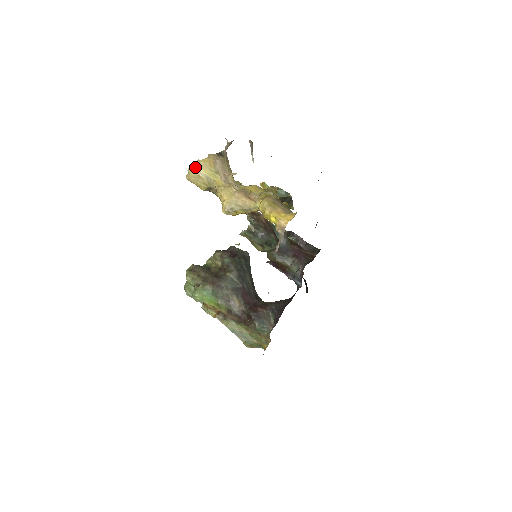
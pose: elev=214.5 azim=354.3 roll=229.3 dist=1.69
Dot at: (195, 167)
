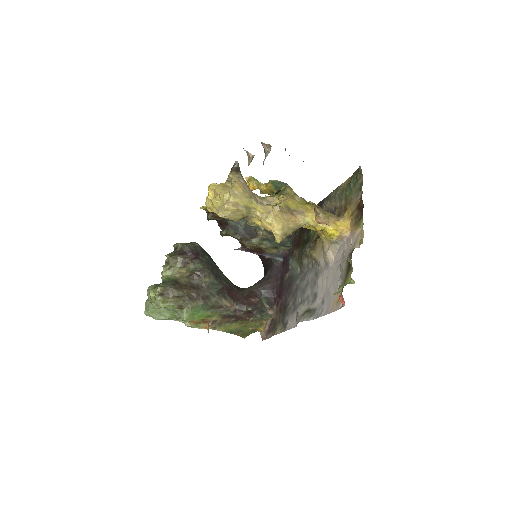
Dot at: (232, 200)
